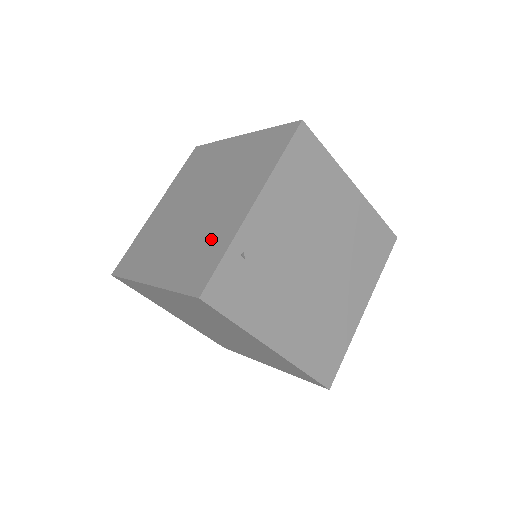
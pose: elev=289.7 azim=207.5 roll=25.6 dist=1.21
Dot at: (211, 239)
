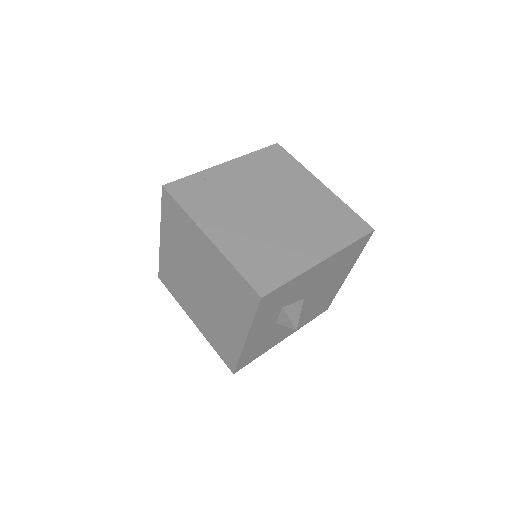
Dot at: occluded
